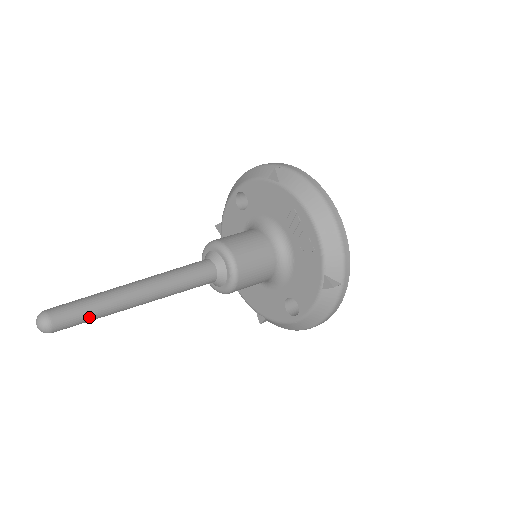
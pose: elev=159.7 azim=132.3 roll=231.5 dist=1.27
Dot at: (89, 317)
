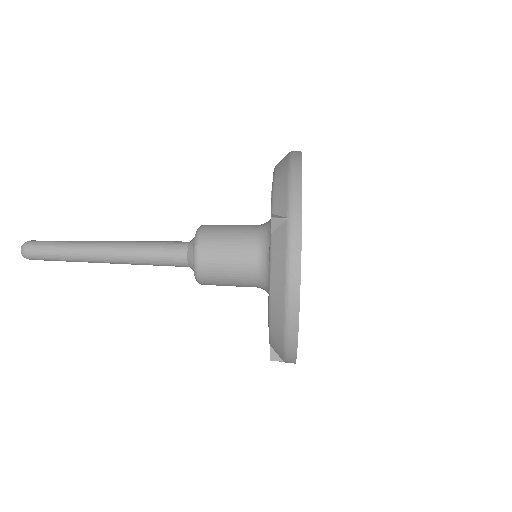
Dot at: (54, 249)
